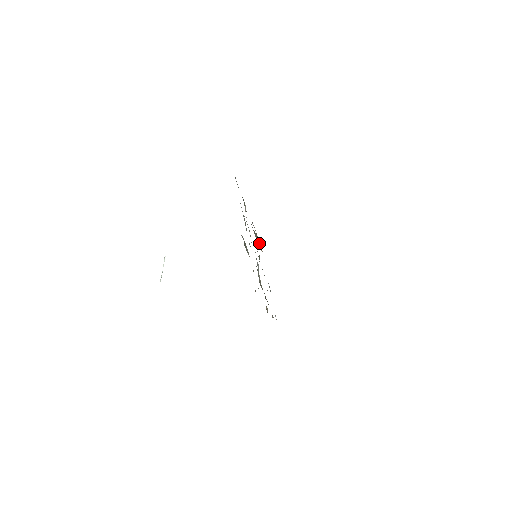
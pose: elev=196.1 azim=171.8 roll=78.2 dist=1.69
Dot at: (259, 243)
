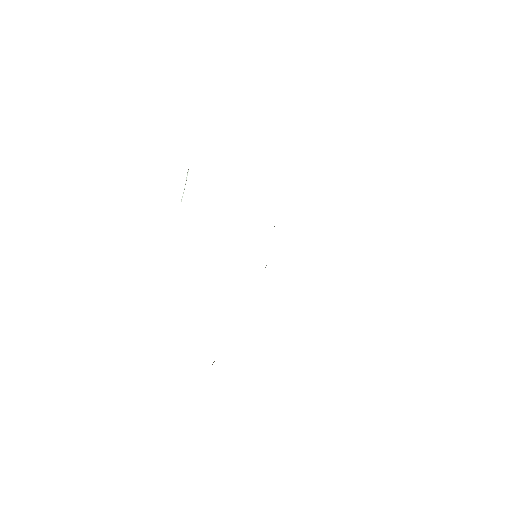
Dot at: occluded
